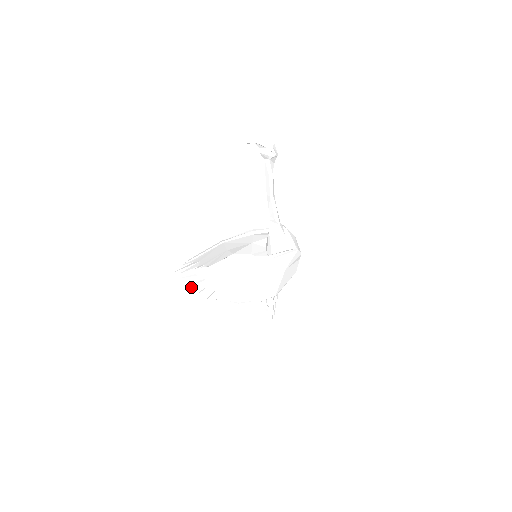
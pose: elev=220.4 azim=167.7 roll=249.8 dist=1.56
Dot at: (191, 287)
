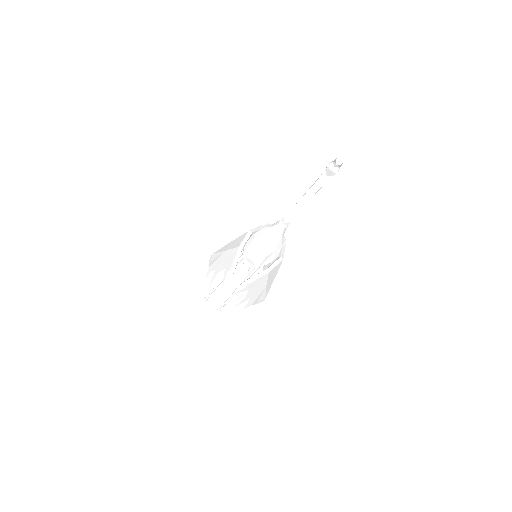
Dot at: occluded
